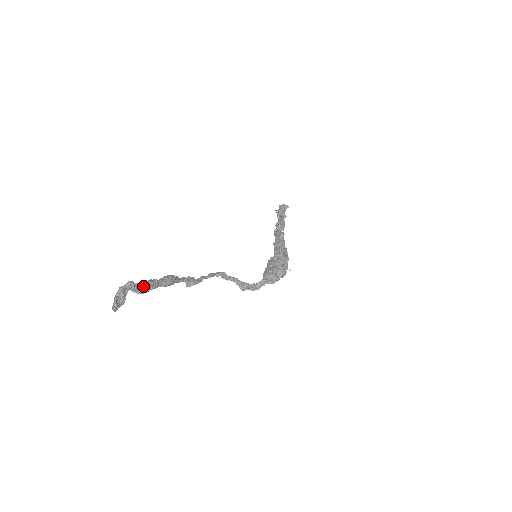
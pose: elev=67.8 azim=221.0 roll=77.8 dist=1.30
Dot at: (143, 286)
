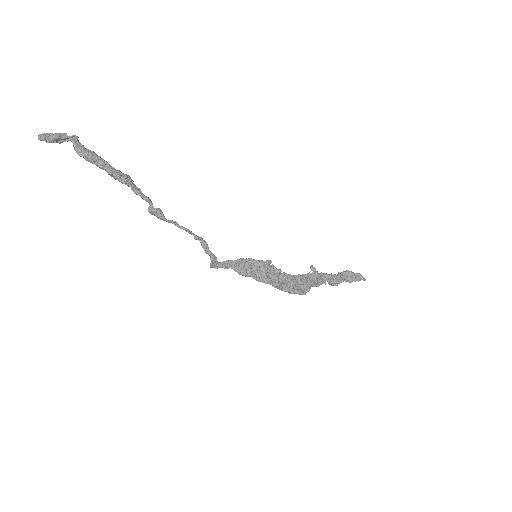
Dot at: (86, 151)
